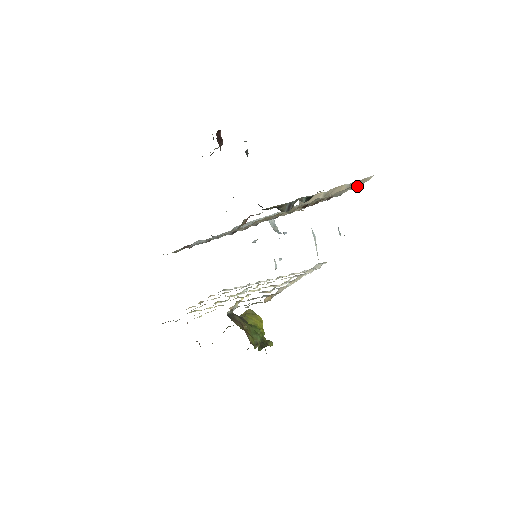
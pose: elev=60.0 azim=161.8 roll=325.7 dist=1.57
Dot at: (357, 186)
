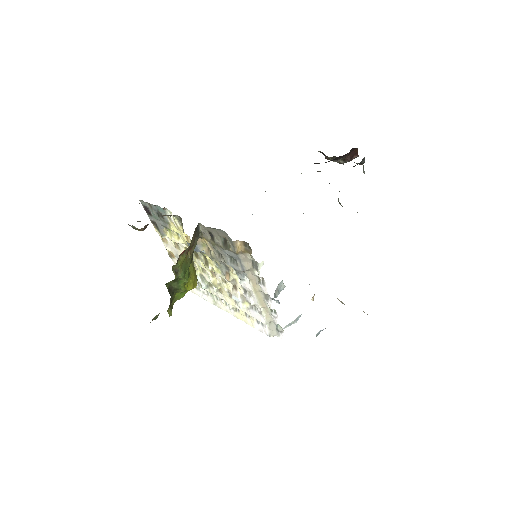
Dot at: occluded
